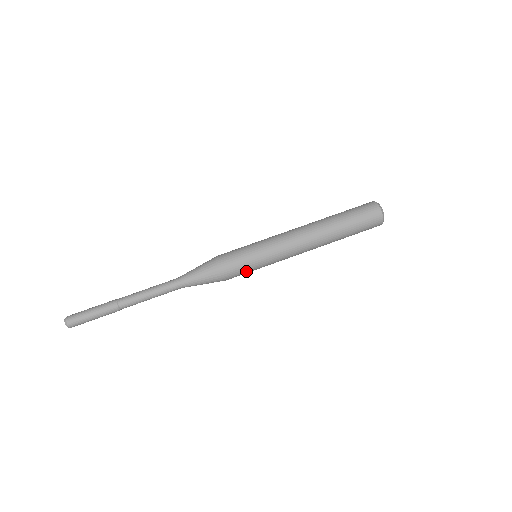
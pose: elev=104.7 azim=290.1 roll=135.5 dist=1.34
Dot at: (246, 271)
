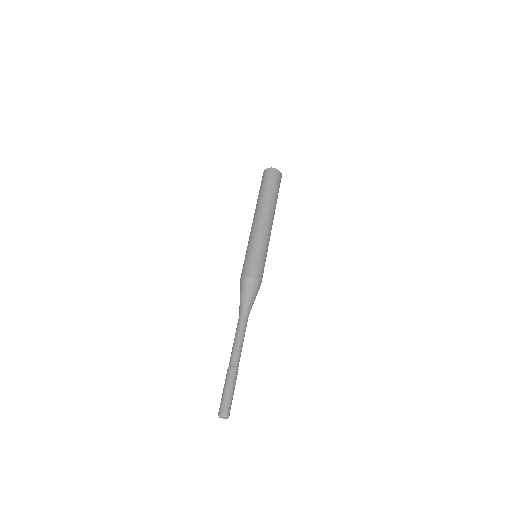
Dot at: occluded
